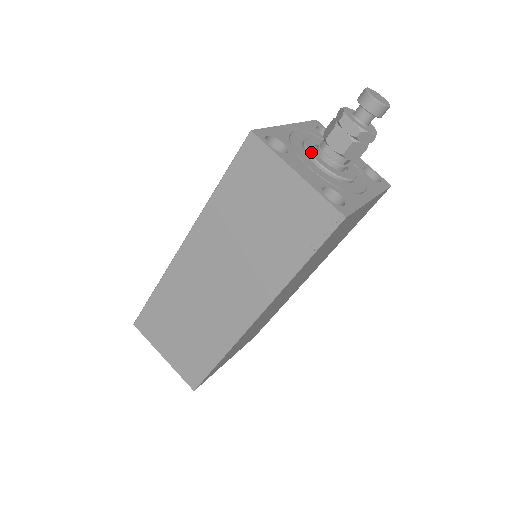
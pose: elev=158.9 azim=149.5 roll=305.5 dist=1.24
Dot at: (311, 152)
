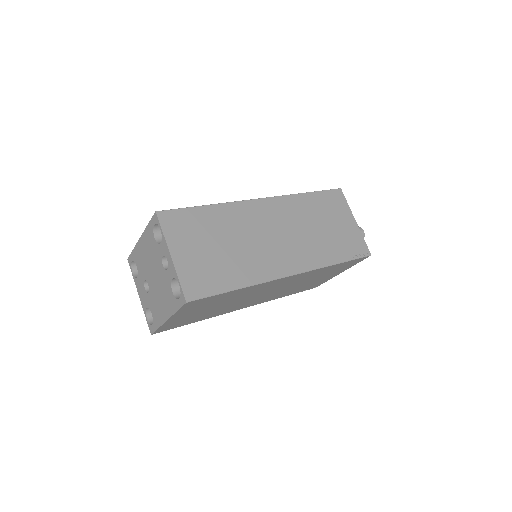
Dot at: occluded
